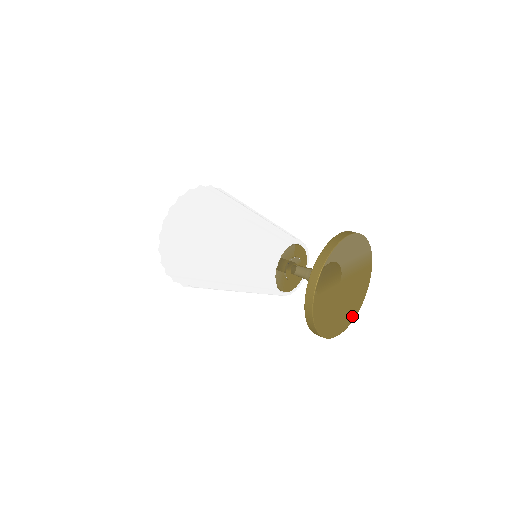
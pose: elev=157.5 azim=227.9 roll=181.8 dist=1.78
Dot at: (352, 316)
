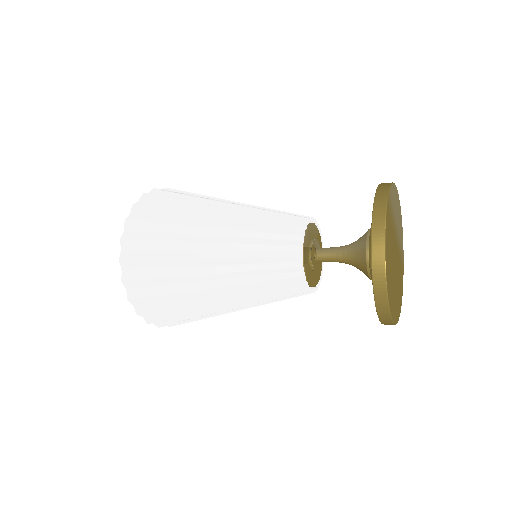
Dot at: (396, 315)
